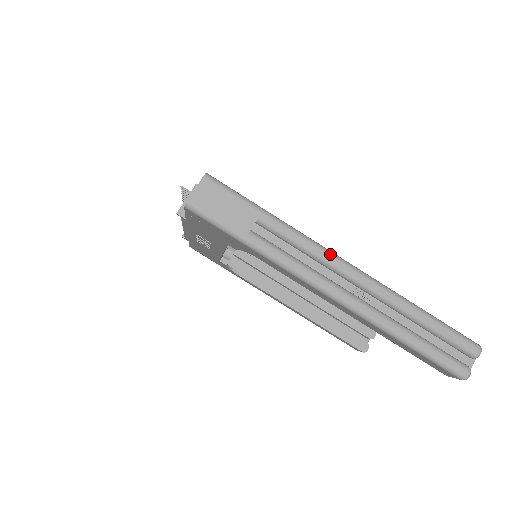
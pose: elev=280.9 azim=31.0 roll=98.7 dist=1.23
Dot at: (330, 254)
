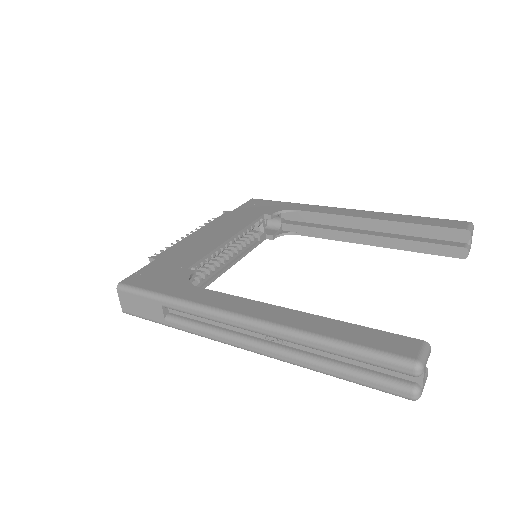
Dot at: (222, 316)
